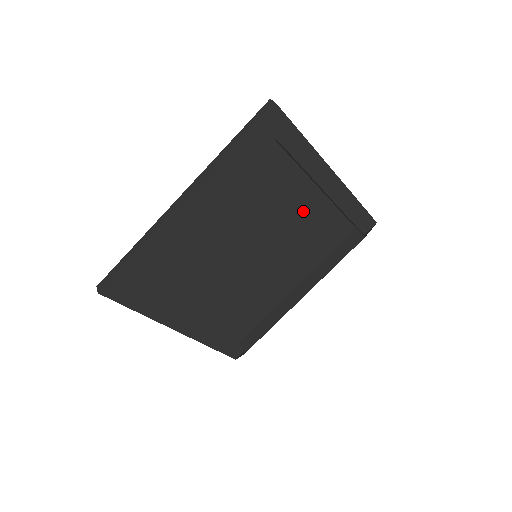
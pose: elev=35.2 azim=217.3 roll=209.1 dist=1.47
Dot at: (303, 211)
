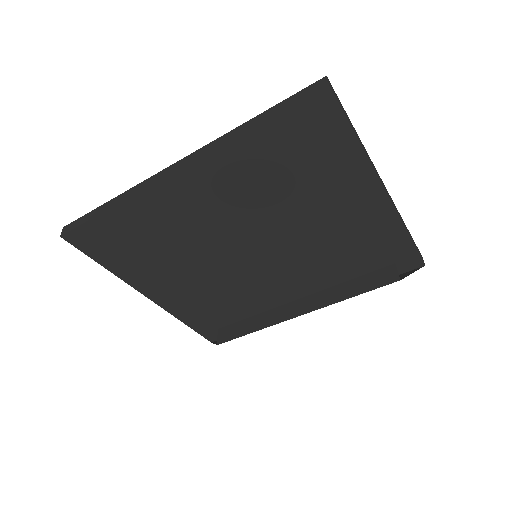
Dot at: (331, 225)
